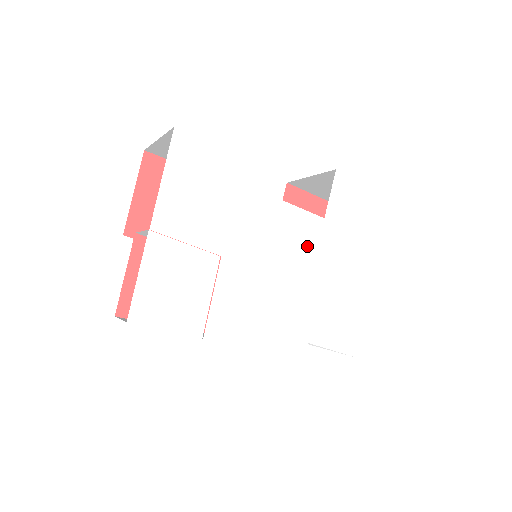
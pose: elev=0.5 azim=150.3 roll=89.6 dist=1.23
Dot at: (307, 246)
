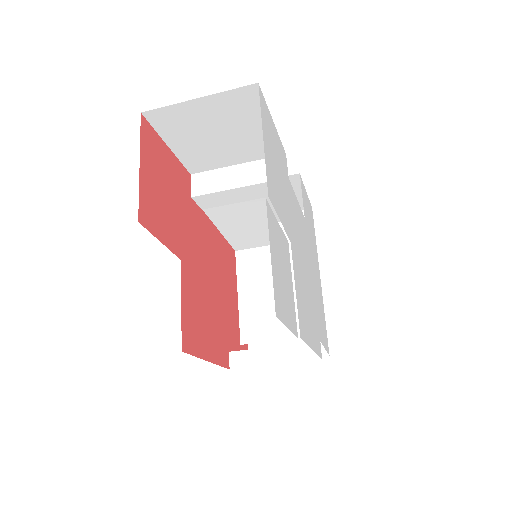
Dot at: (305, 242)
